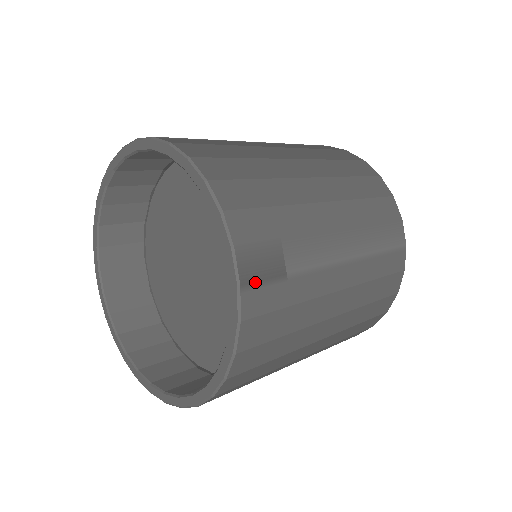
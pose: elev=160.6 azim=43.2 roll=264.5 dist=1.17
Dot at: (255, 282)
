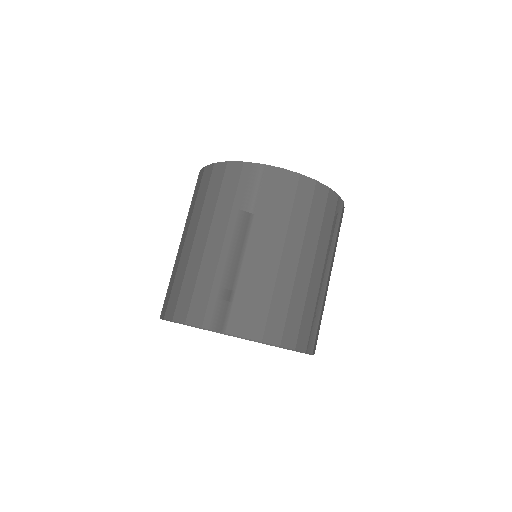
Dot at: (314, 344)
